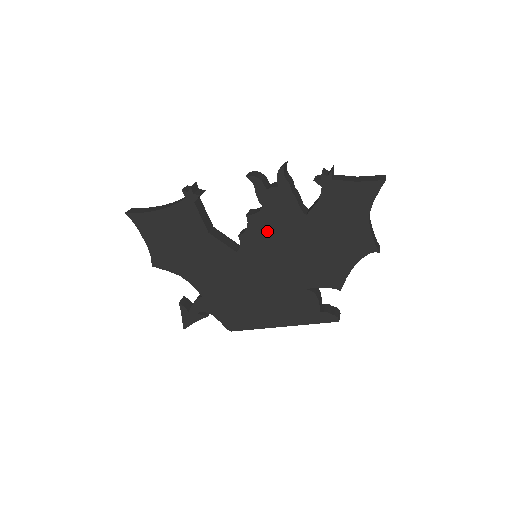
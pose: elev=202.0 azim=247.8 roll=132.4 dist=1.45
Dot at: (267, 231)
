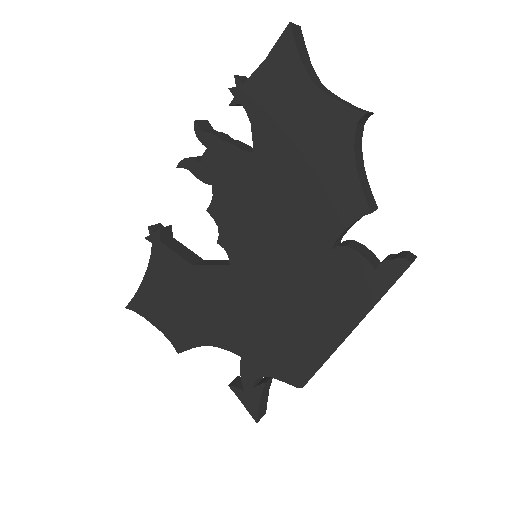
Dot at: (236, 210)
